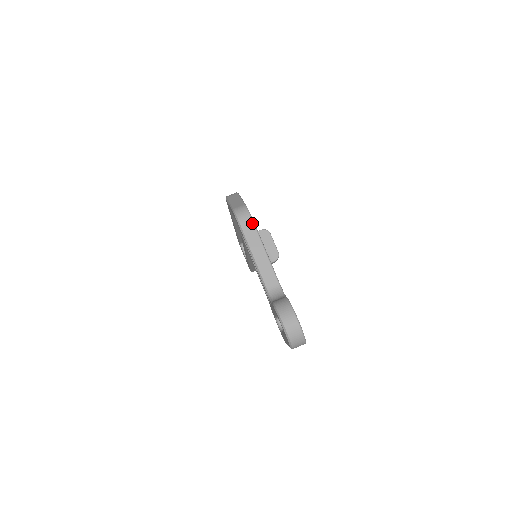
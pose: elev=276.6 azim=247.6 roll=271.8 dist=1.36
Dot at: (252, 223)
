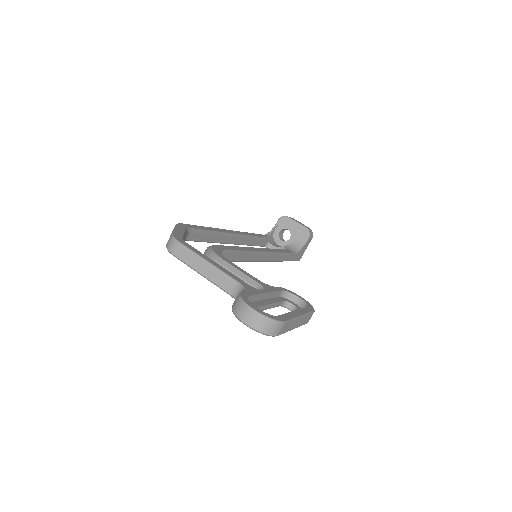
Dot at: (182, 247)
